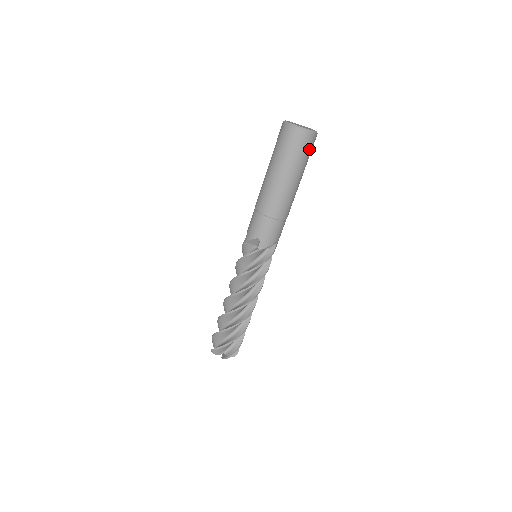
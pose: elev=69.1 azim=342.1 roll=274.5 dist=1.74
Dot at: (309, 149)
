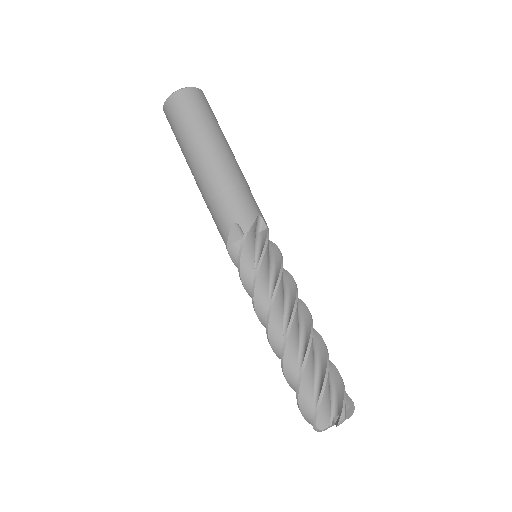
Dot at: (205, 105)
